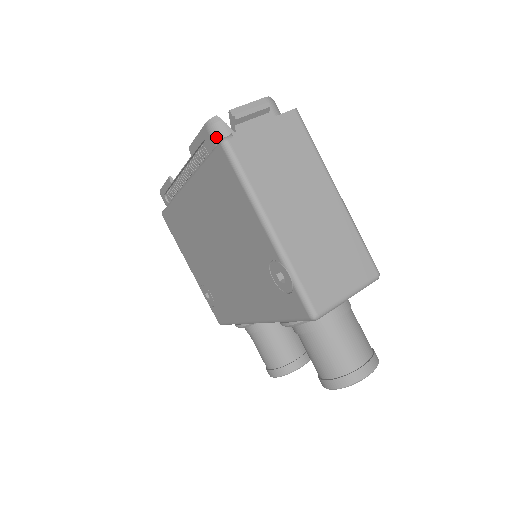
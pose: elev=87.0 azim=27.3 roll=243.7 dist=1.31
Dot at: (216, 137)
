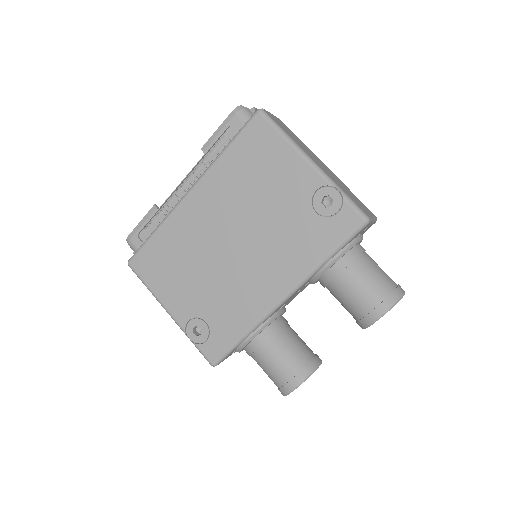
Dot at: (245, 117)
